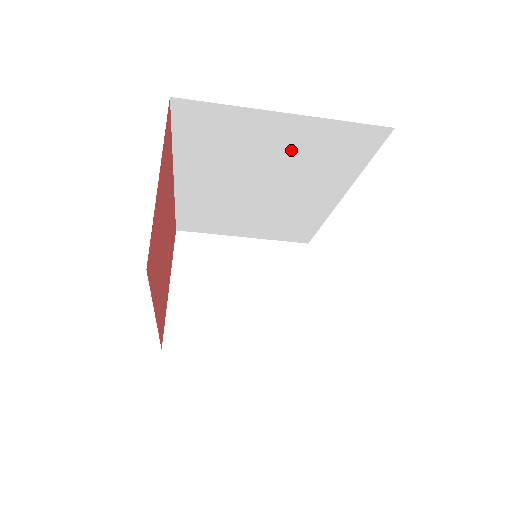
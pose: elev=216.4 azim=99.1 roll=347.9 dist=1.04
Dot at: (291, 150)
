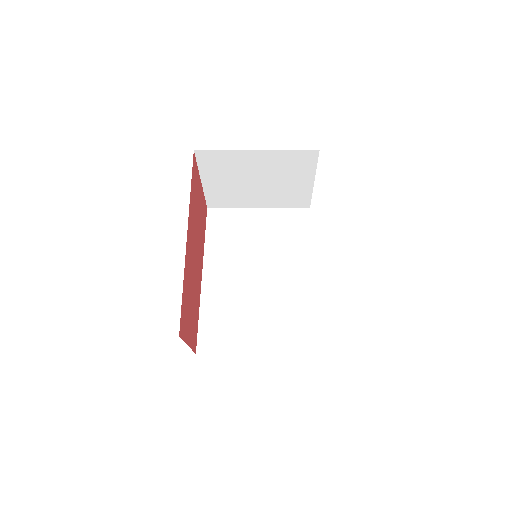
Dot at: occluded
